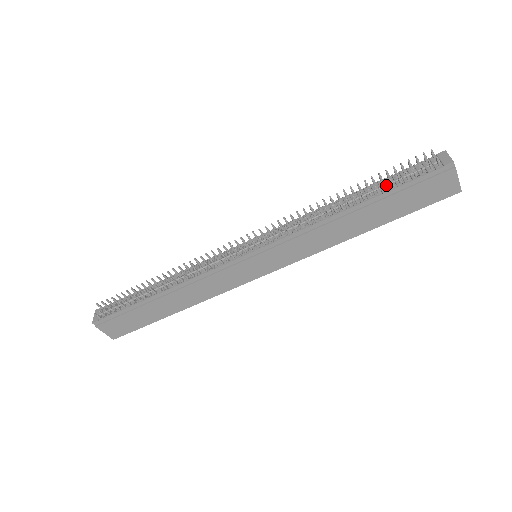
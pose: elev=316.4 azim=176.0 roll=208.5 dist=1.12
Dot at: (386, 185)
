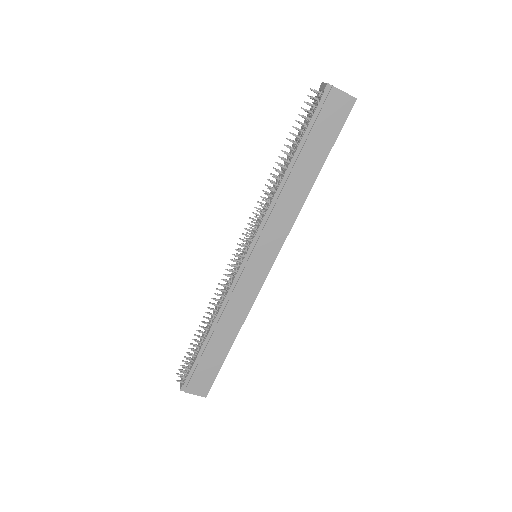
Dot at: (300, 136)
